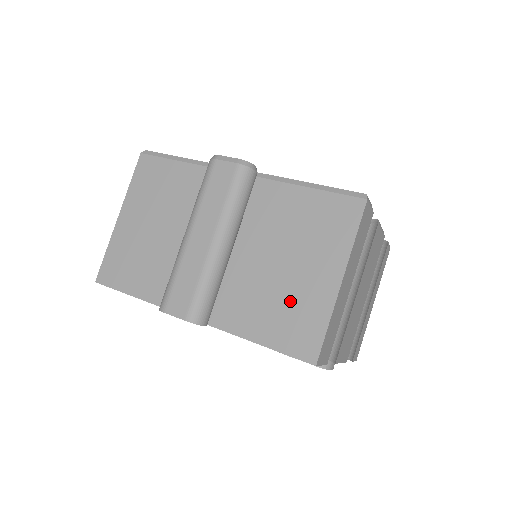
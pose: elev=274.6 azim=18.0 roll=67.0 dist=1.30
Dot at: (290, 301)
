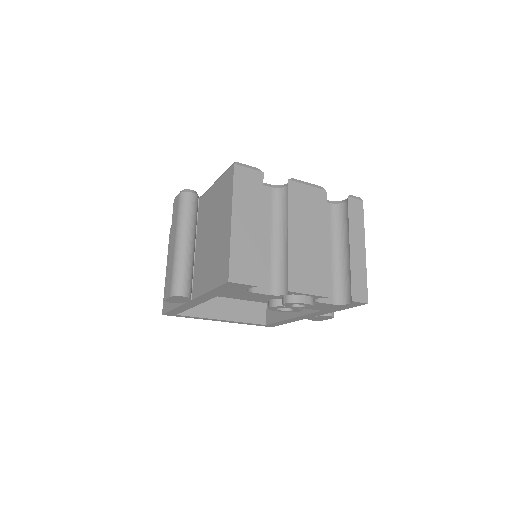
Dot at: (217, 253)
